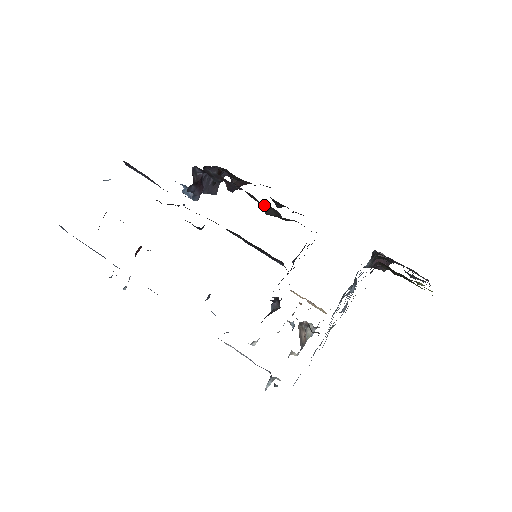
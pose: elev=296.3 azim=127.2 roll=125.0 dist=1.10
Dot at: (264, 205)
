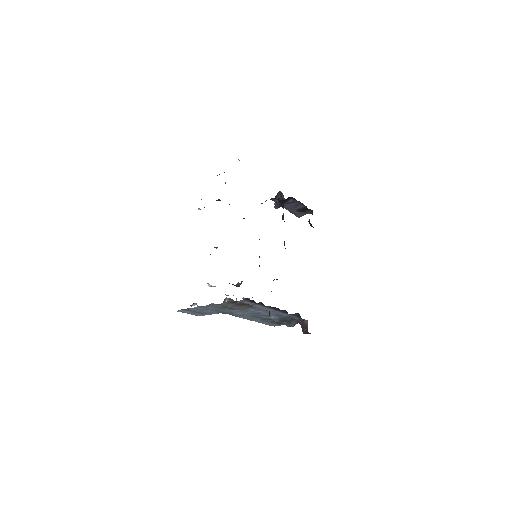
Dot at: occluded
